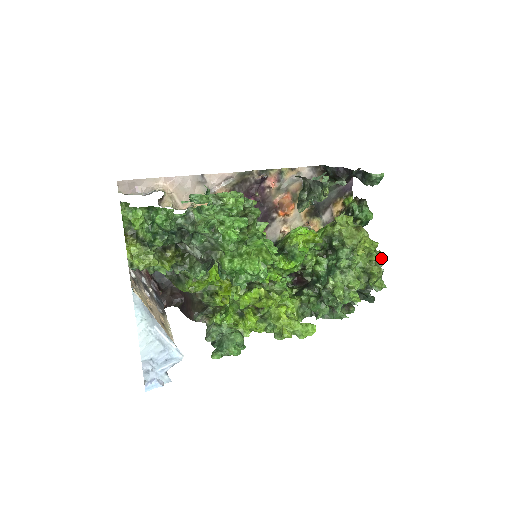
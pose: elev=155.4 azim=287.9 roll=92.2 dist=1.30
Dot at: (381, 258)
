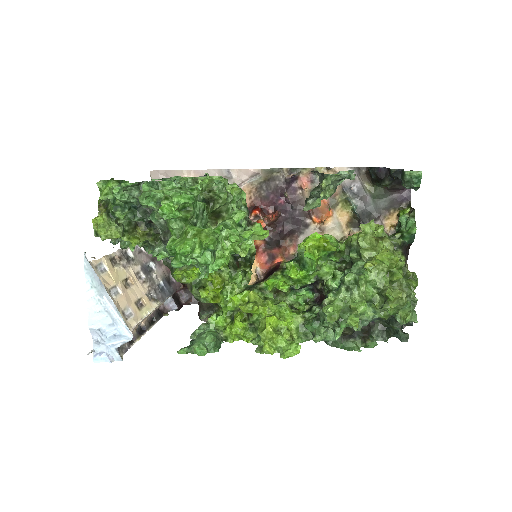
Dot at: (409, 281)
